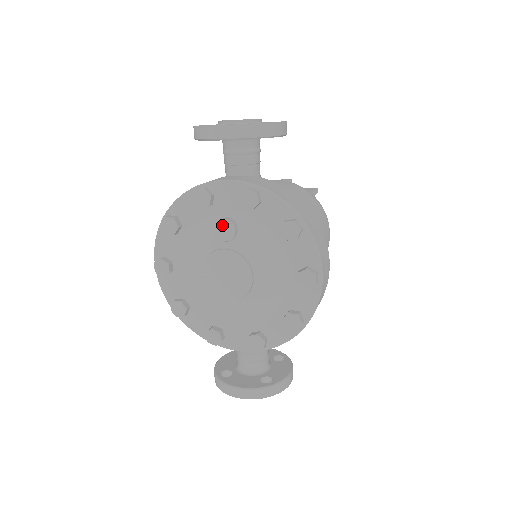
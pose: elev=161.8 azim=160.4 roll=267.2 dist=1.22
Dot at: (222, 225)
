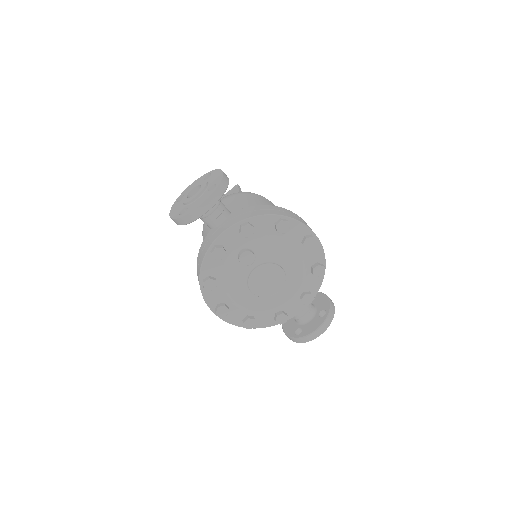
Dot at: (243, 257)
